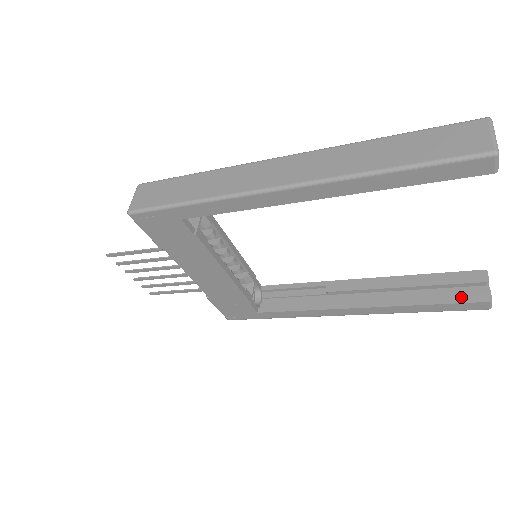
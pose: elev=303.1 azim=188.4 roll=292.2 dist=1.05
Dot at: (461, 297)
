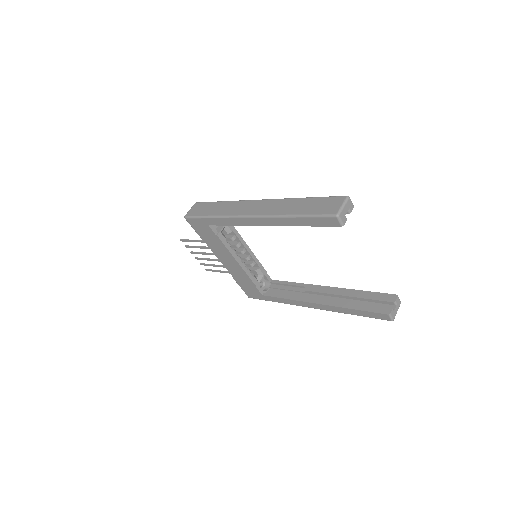
Dot at: (374, 308)
